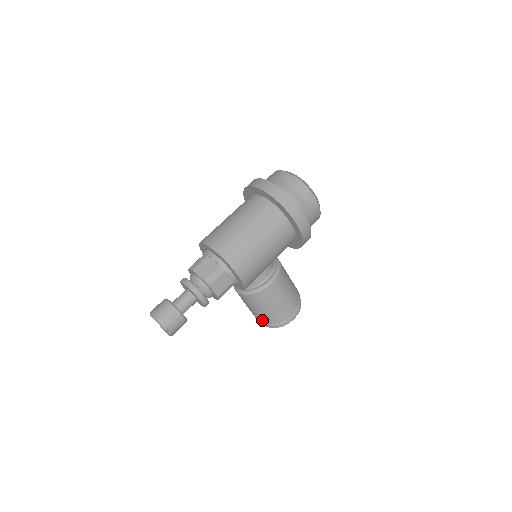
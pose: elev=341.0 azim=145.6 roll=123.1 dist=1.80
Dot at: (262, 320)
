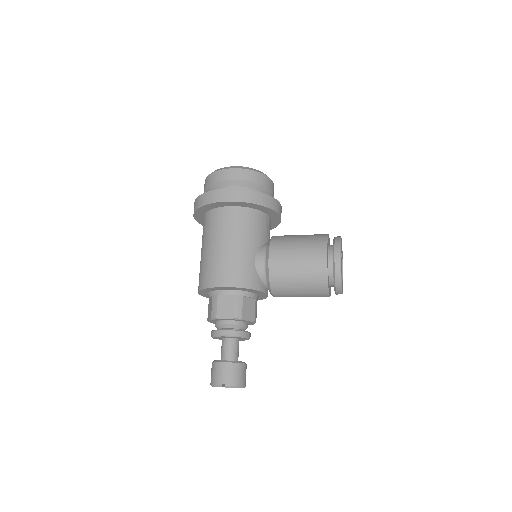
Dot at: (321, 293)
